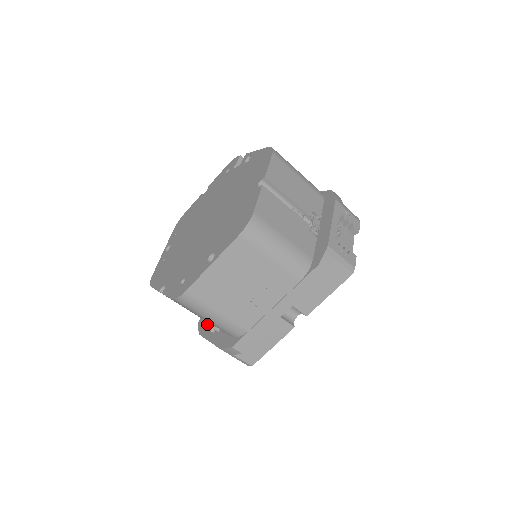
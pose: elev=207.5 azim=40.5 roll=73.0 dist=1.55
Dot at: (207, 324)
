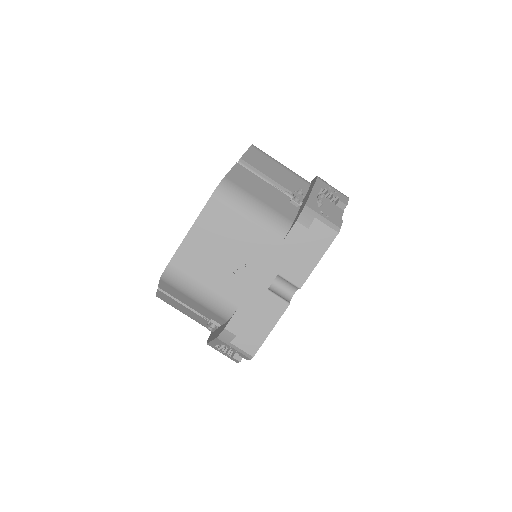
Dot at: occluded
